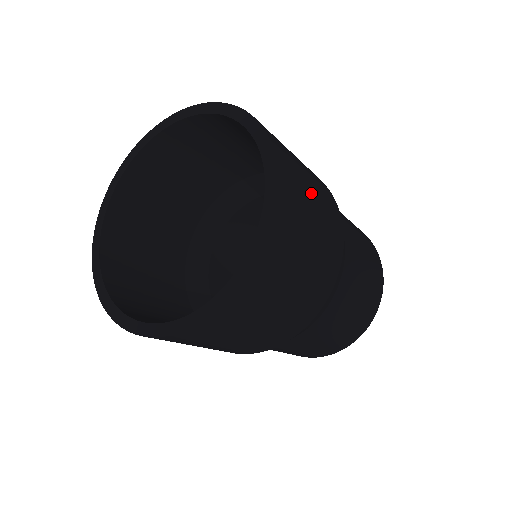
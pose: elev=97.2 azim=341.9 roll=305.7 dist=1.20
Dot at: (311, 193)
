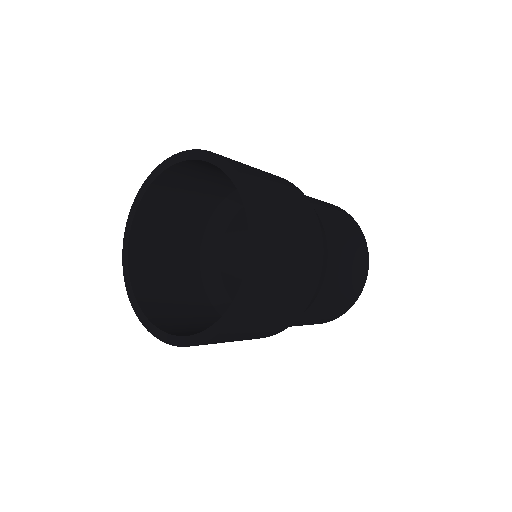
Dot at: (276, 306)
